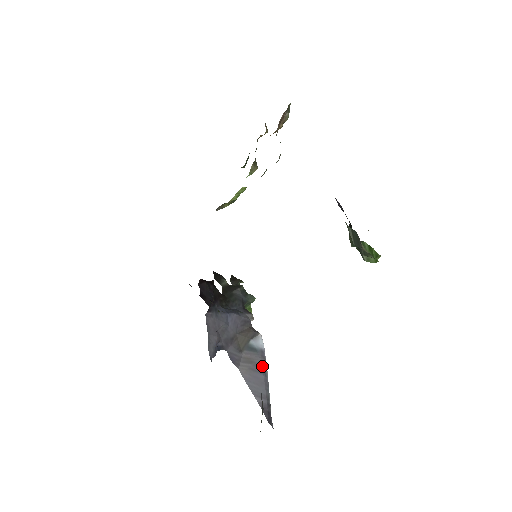
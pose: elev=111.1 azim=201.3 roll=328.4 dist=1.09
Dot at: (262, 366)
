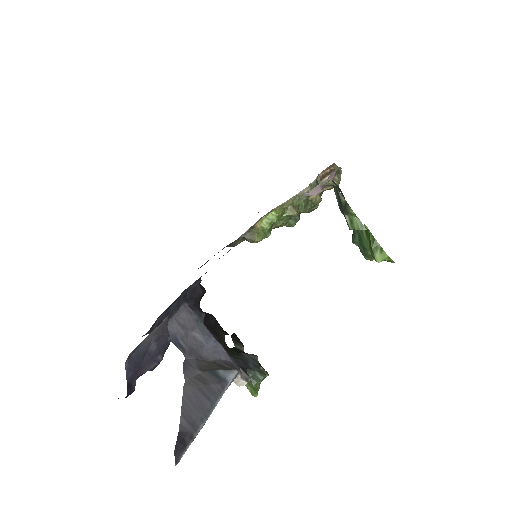
Dot at: (214, 393)
